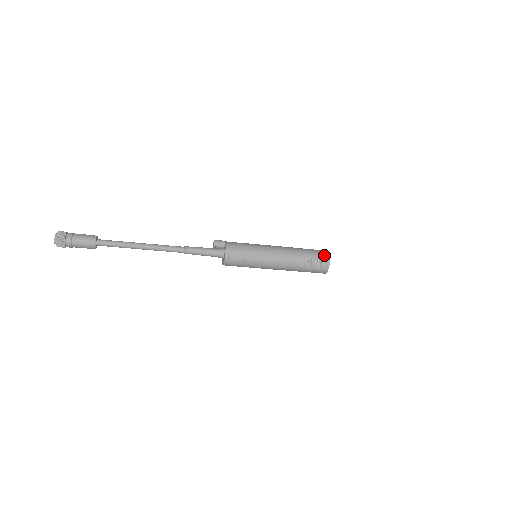
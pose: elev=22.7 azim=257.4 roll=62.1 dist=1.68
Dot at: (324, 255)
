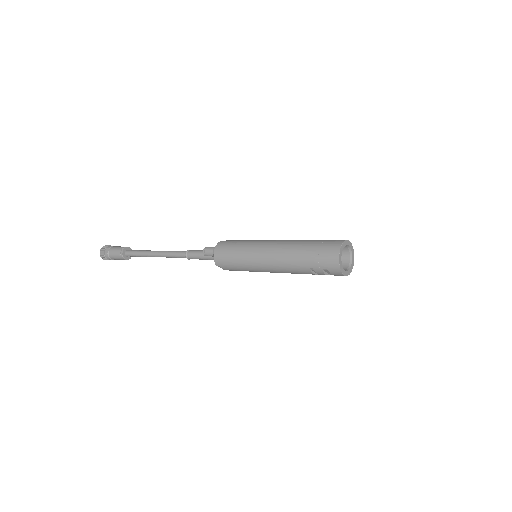
Dot at: (331, 267)
